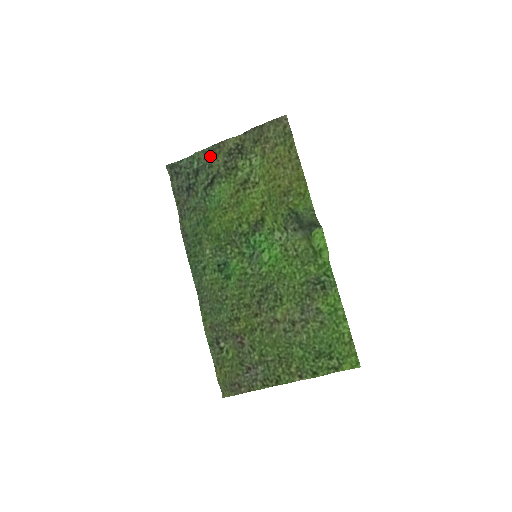
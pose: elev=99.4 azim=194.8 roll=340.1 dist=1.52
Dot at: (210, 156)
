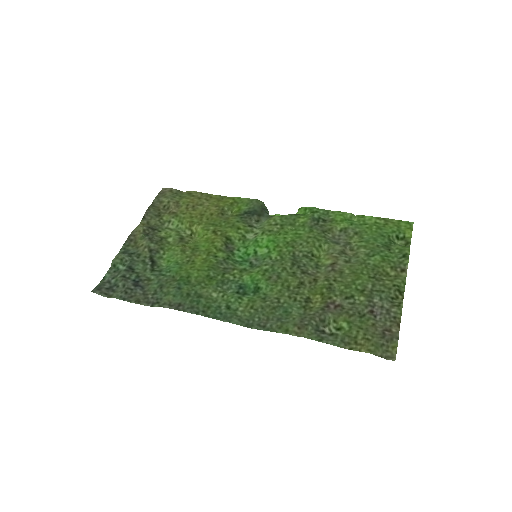
Dot at: (130, 251)
